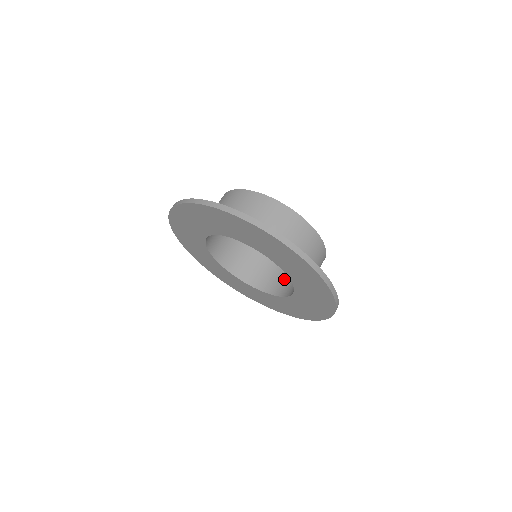
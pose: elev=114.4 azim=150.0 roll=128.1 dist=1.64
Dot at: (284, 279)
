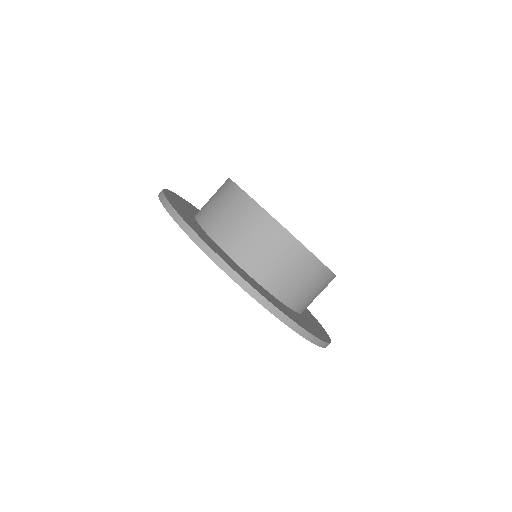
Dot at: occluded
